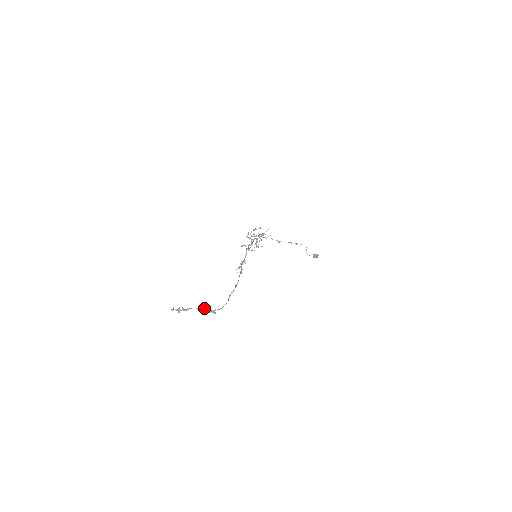
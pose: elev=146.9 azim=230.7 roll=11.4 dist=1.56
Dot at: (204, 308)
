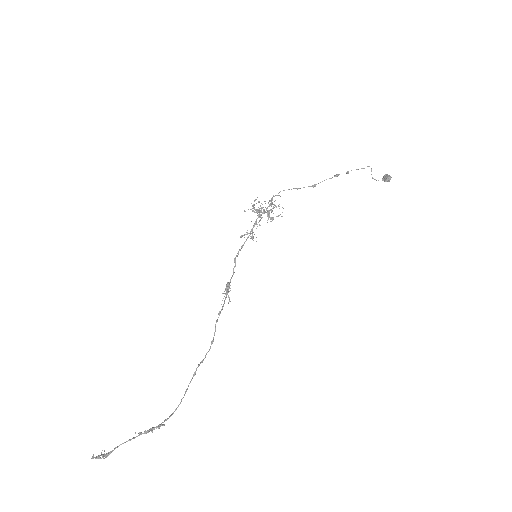
Dot at: (139, 434)
